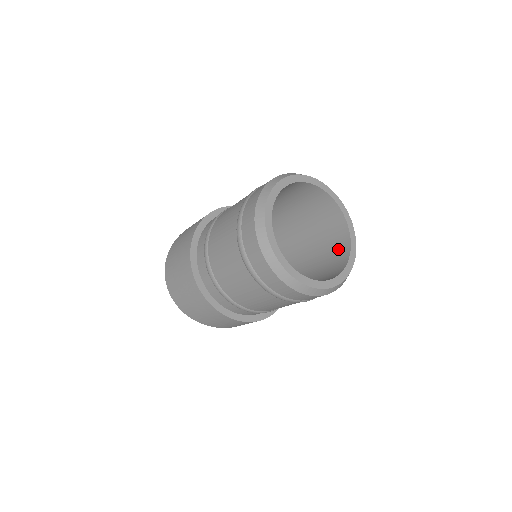
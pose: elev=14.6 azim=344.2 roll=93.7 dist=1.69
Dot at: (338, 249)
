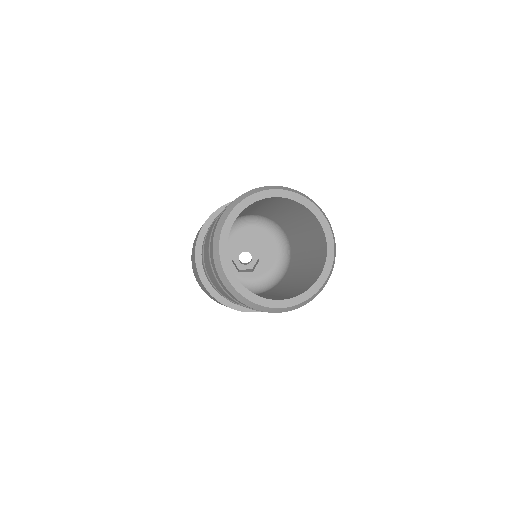
Dot at: (308, 217)
